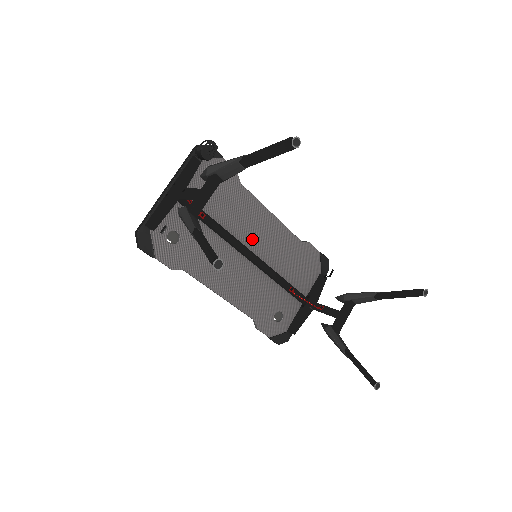
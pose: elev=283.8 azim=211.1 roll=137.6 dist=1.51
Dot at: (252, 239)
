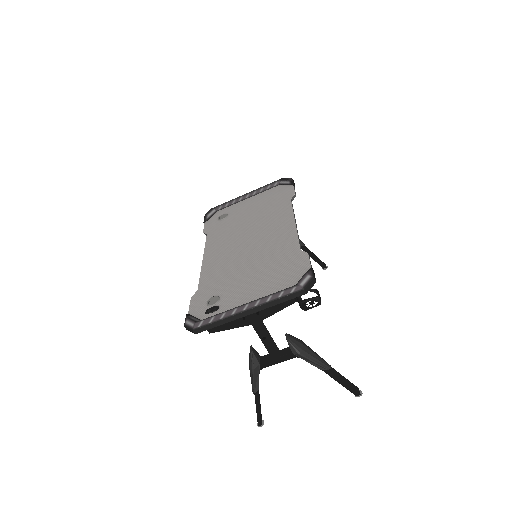
Dot at: occluded
